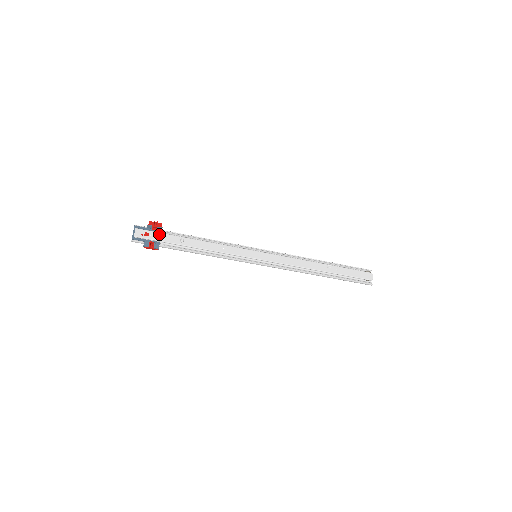
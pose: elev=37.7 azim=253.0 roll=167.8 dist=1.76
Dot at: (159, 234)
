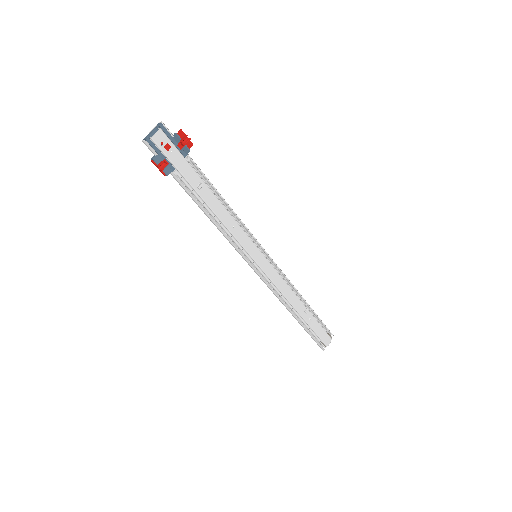
Dot at: (181, 158)
